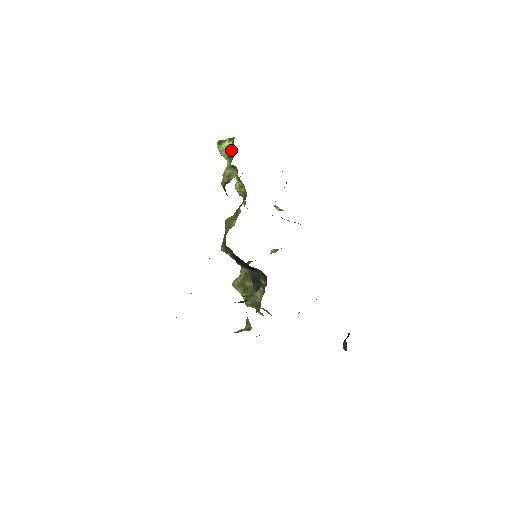
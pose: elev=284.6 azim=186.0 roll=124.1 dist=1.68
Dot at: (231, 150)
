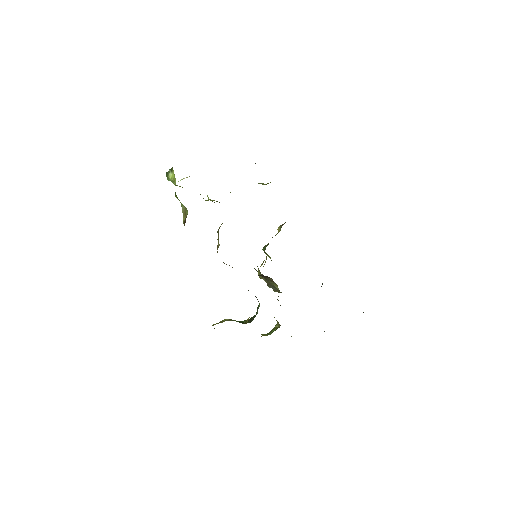
Dot at: occluded
